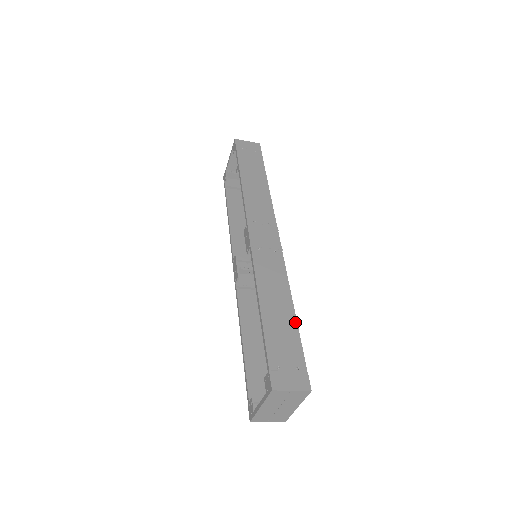
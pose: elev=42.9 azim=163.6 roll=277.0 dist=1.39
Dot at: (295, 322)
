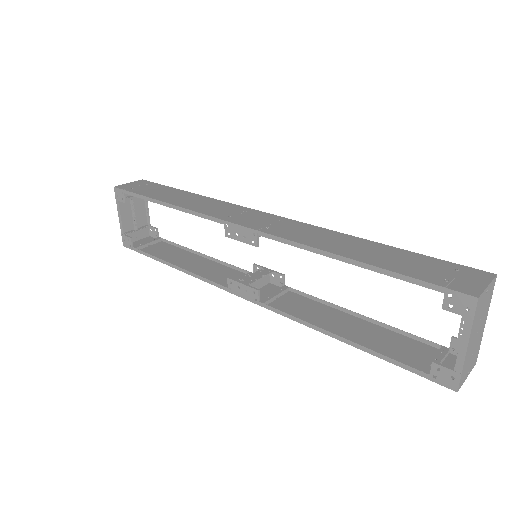
Dot at: (389, 247)
